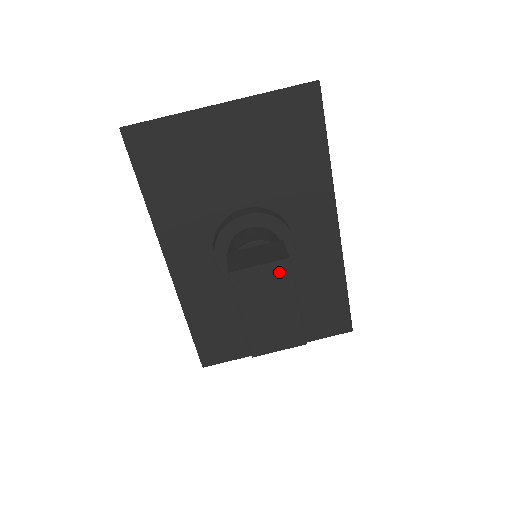
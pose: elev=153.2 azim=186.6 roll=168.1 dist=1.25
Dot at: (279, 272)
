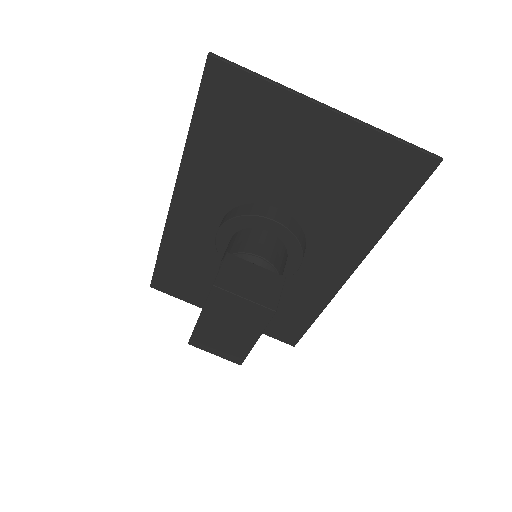
Dot at: (258, 313)
